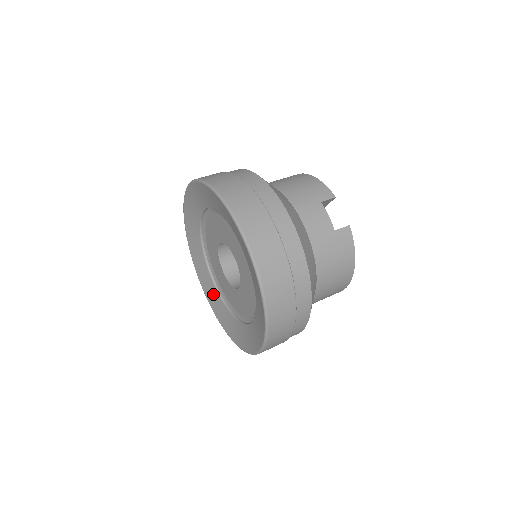
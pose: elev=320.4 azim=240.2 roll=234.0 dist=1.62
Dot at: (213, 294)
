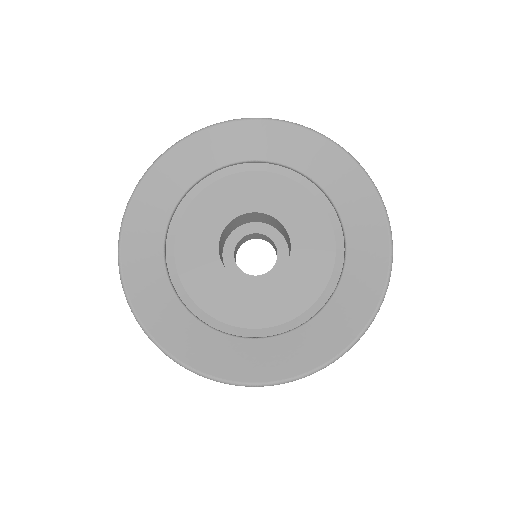
Dot at: (265, 354)
